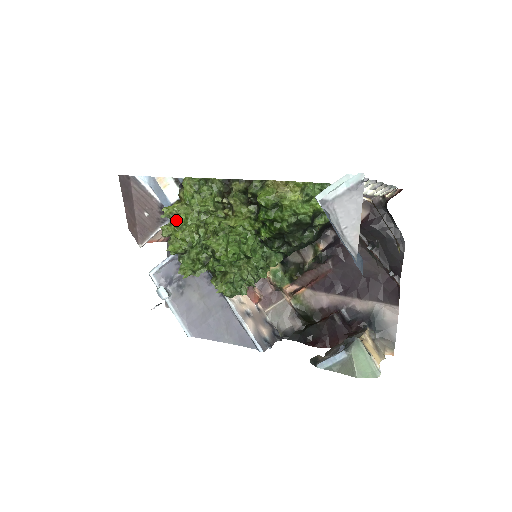
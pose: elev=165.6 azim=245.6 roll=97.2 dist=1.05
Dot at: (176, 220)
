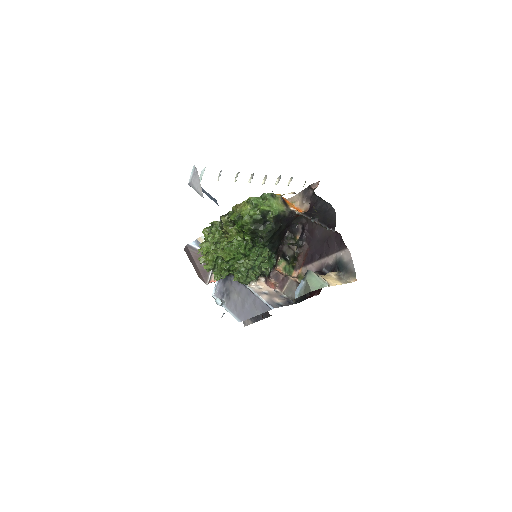
Dot at: (203, 251)
